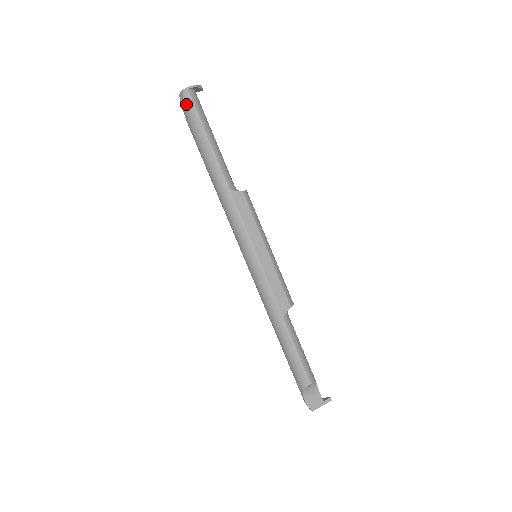
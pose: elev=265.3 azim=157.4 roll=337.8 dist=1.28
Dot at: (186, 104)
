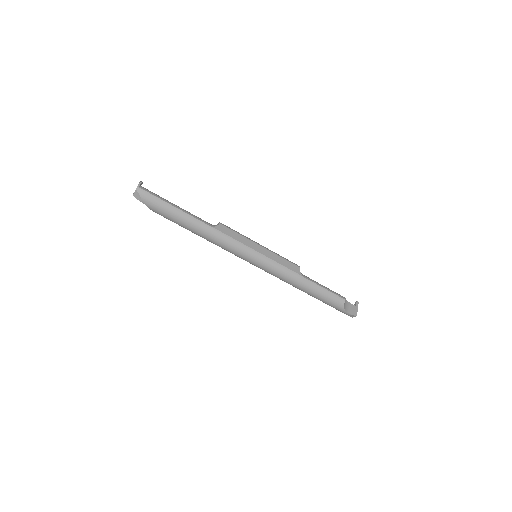
Dot at: (145, 197)
